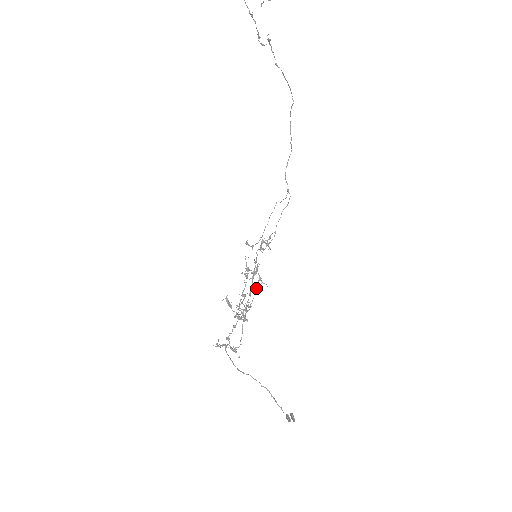
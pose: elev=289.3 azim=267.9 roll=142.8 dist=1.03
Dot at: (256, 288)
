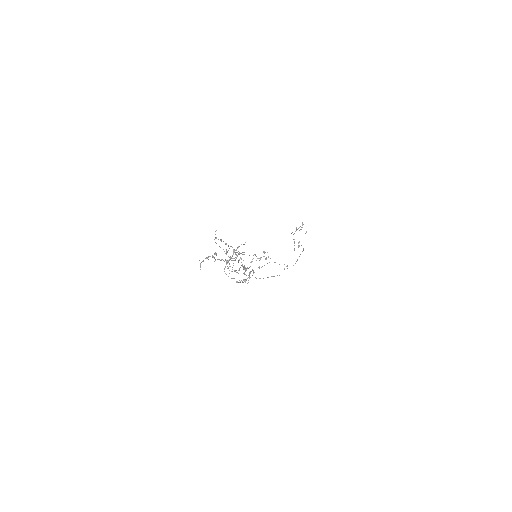
Dot at: (245, 269)
